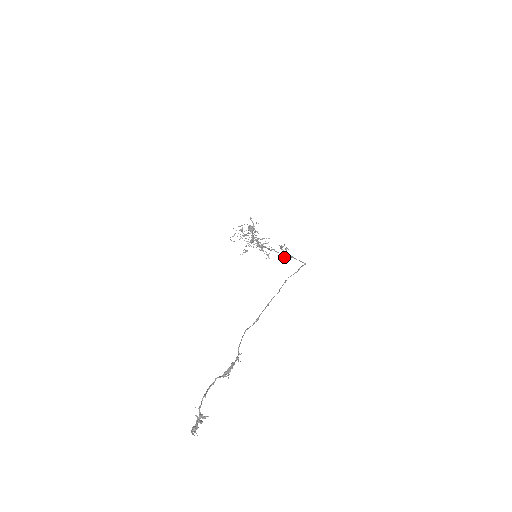
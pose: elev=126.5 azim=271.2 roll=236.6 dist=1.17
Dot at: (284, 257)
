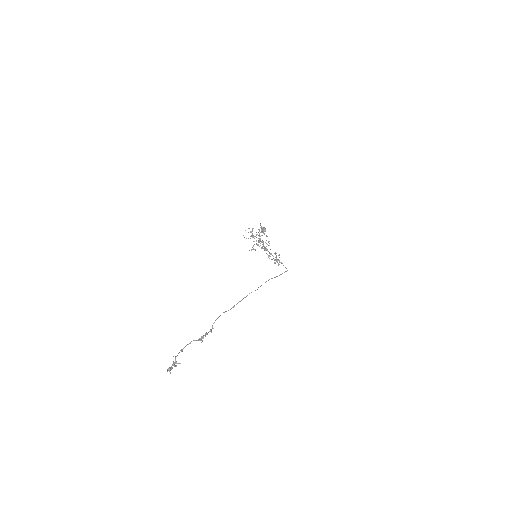
Dot at: (276, 261)
